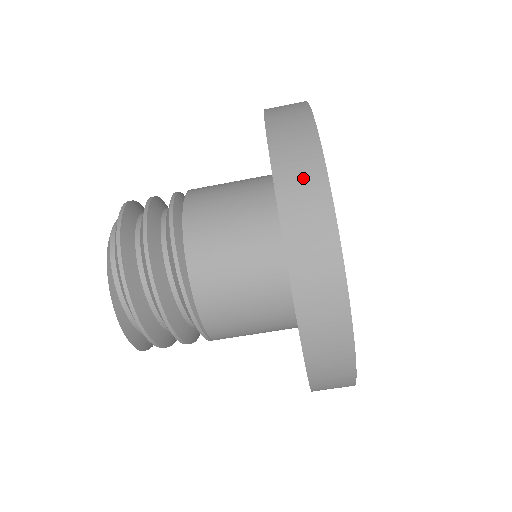
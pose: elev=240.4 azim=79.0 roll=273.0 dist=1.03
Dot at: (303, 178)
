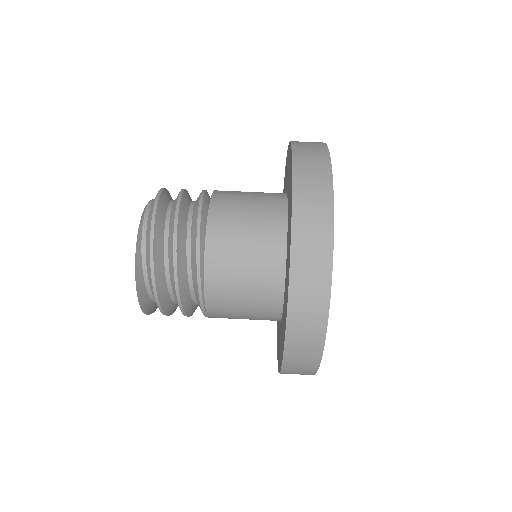
Dot at: (314, 172)
